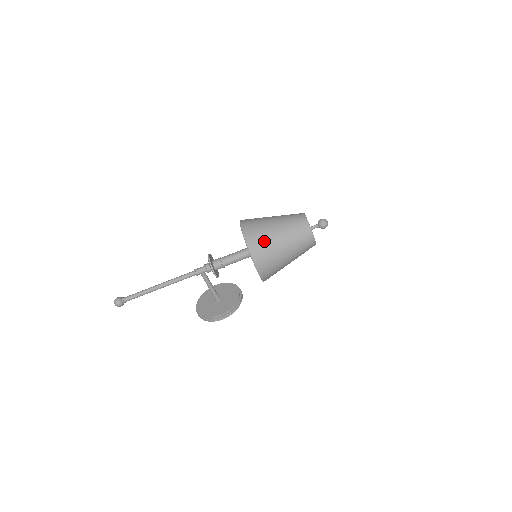
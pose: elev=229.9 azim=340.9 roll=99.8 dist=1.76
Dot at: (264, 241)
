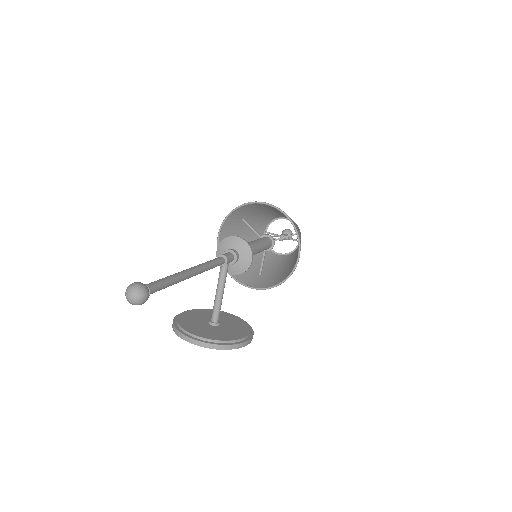
Dot at: occluded
